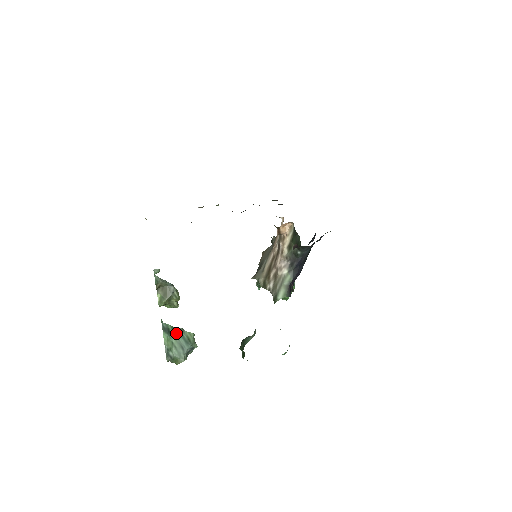
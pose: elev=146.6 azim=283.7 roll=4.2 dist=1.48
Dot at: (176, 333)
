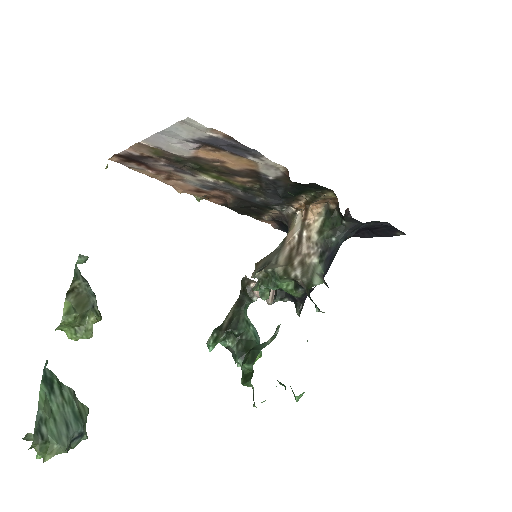
Dot at: (62, 395)
